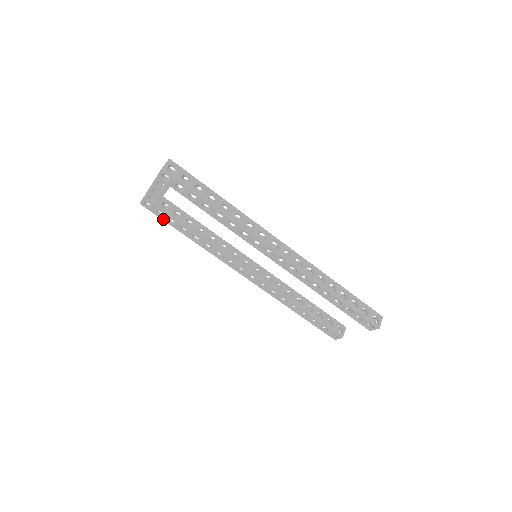
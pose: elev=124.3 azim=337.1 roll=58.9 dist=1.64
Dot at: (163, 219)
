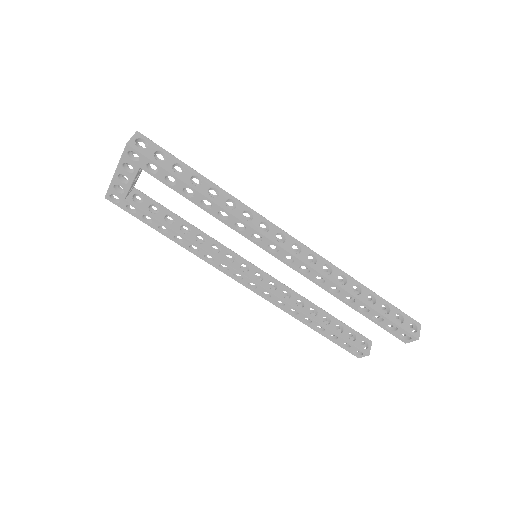
Dot at: (136, 216)
